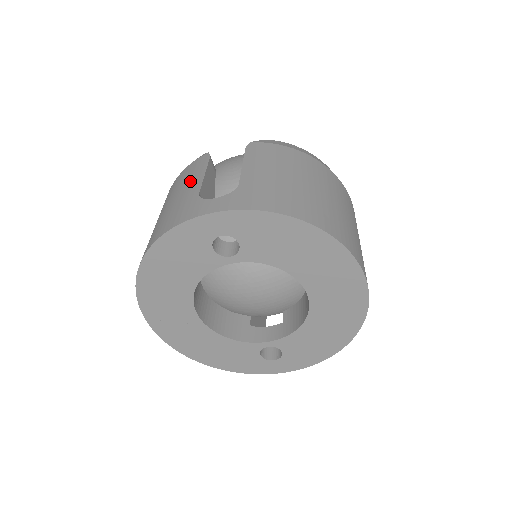
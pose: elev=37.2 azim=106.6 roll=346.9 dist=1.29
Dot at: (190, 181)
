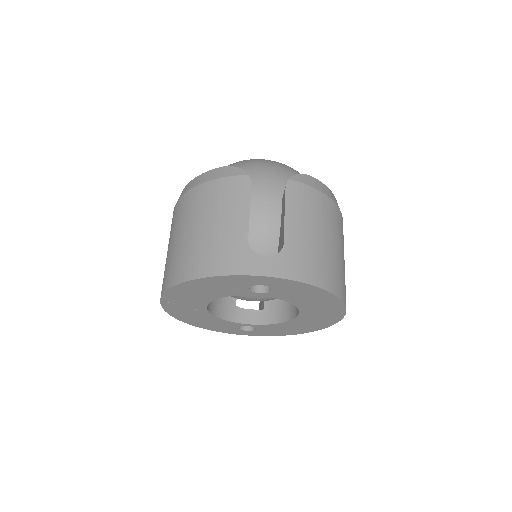
Dot at: (234, 212)
